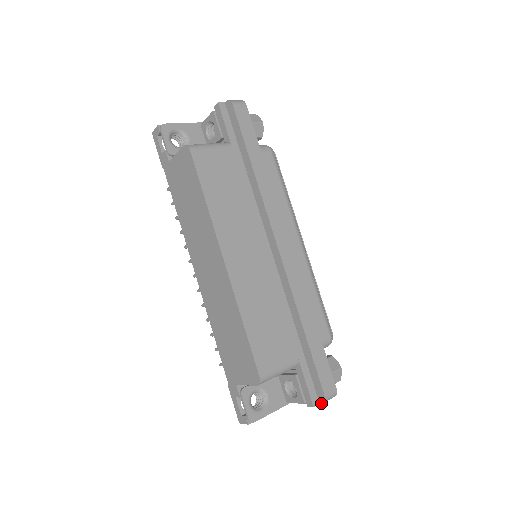
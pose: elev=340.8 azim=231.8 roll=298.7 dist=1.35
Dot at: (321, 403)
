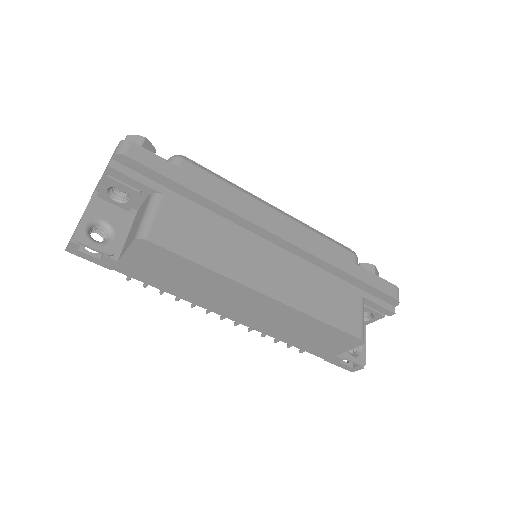
Dot at: occluded
